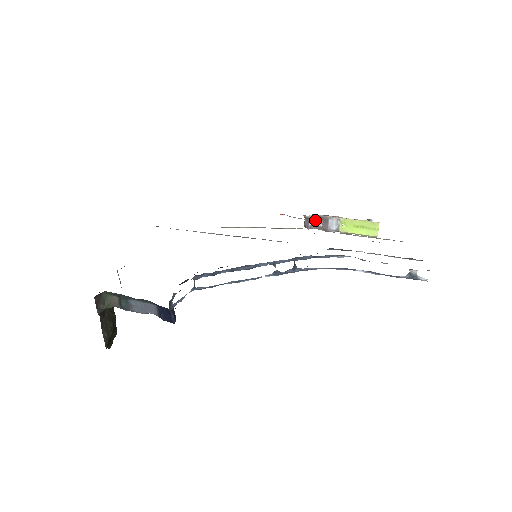
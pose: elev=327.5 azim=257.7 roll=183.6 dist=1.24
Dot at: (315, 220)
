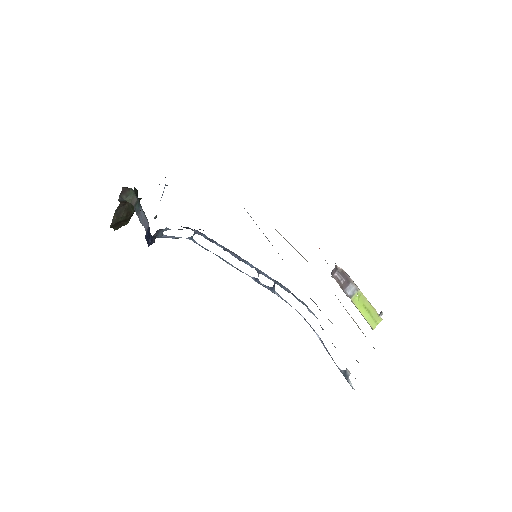
Dot at: (341, 274)
